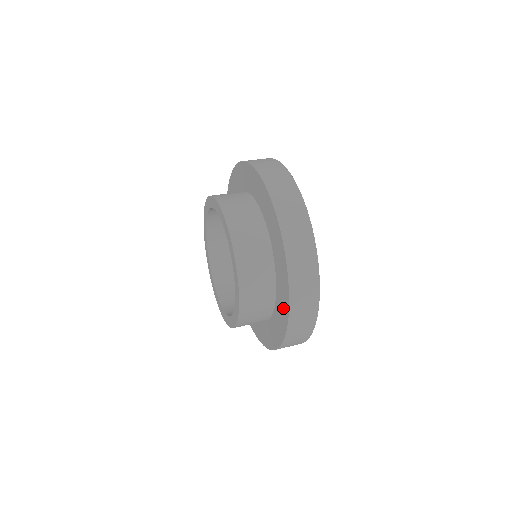
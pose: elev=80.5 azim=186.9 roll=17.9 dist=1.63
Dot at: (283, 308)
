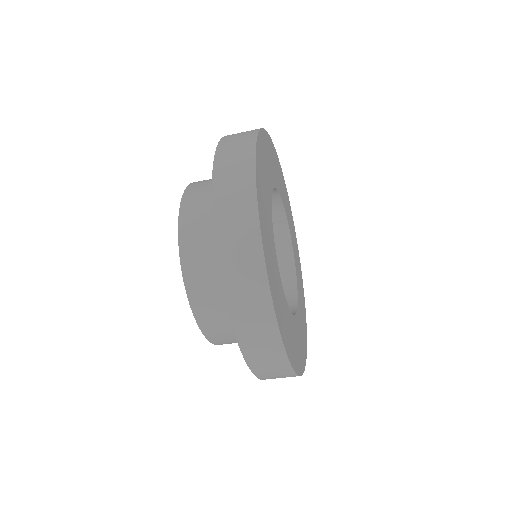
Dot at: occluded
